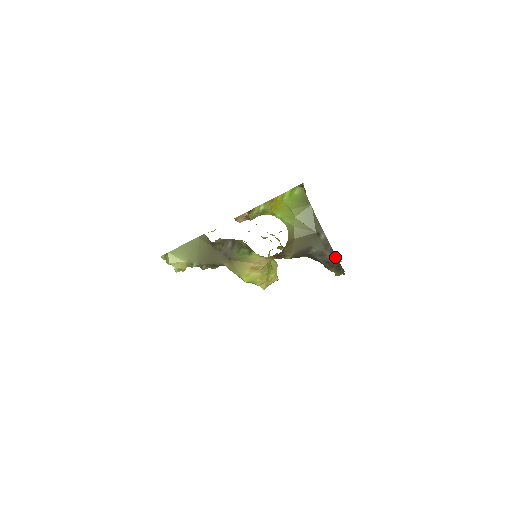
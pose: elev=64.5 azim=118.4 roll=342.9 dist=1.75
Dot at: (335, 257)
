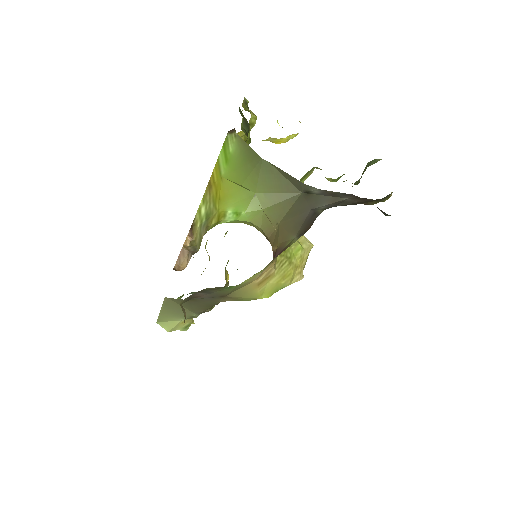
Dot at: (360, 198)
